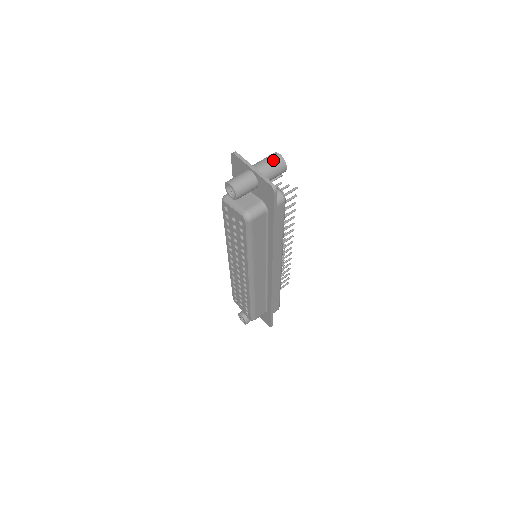
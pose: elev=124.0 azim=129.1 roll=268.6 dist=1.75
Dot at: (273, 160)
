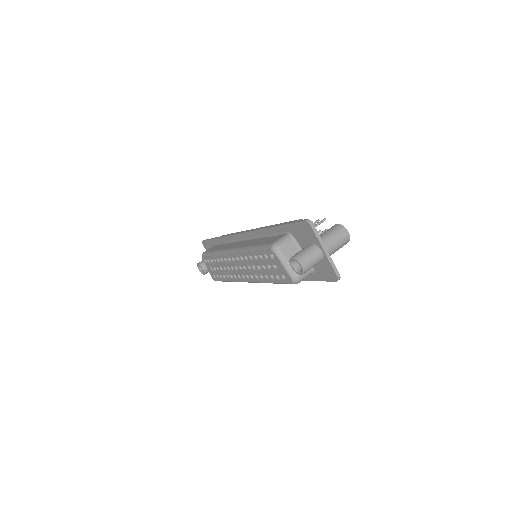
Dot at: (342, 240)
